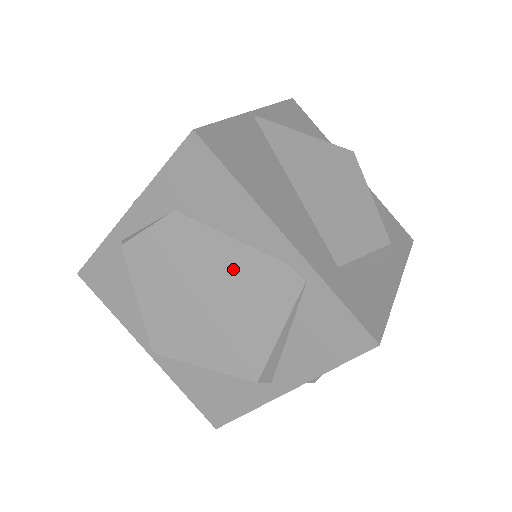
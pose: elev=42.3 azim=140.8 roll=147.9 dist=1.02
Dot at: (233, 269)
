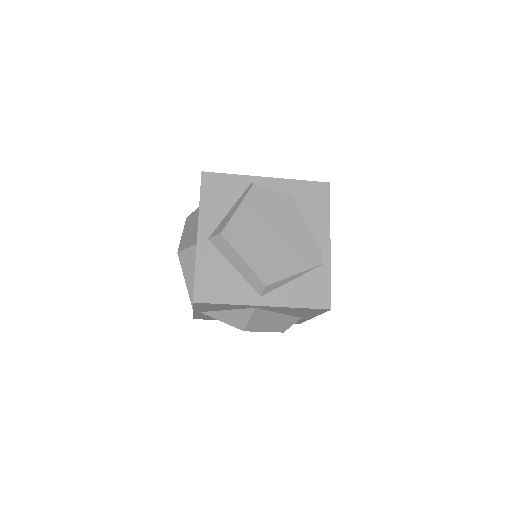
Dot at: (298, 235)
